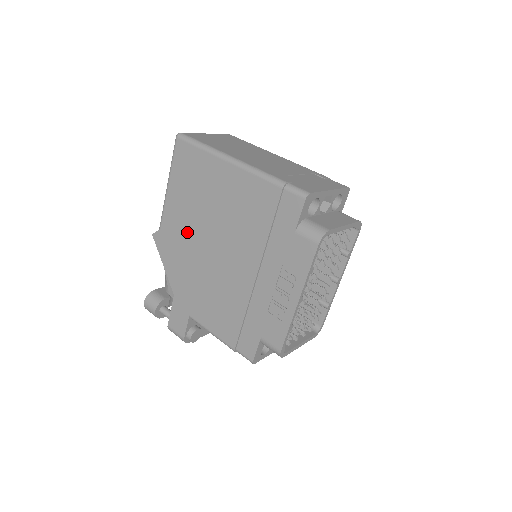
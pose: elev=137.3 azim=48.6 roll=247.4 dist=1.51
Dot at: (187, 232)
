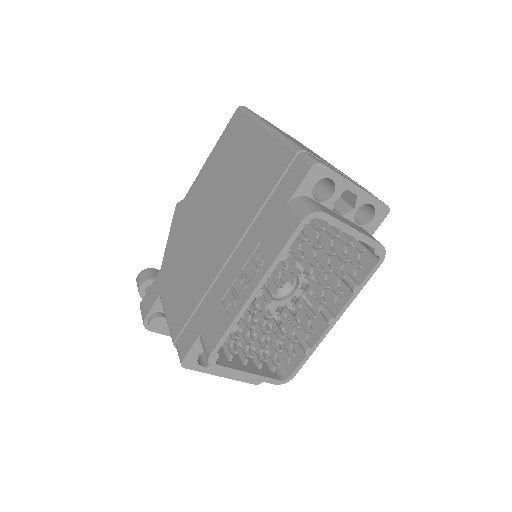
Dot at: (201, 202)
